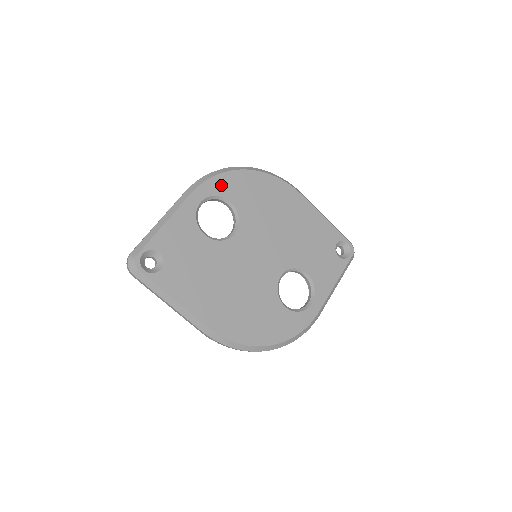
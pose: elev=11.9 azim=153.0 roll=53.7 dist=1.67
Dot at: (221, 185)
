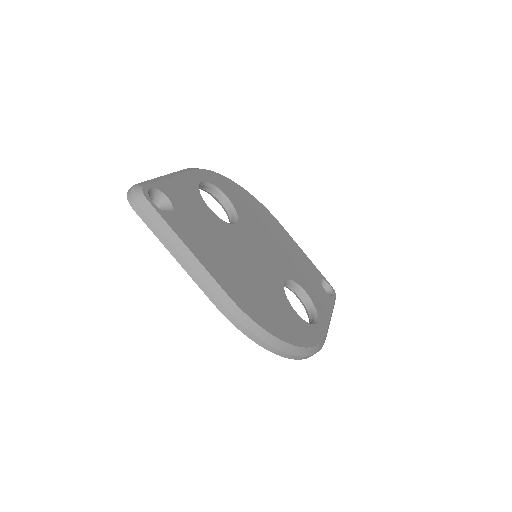
Dot at: (217, 180)
